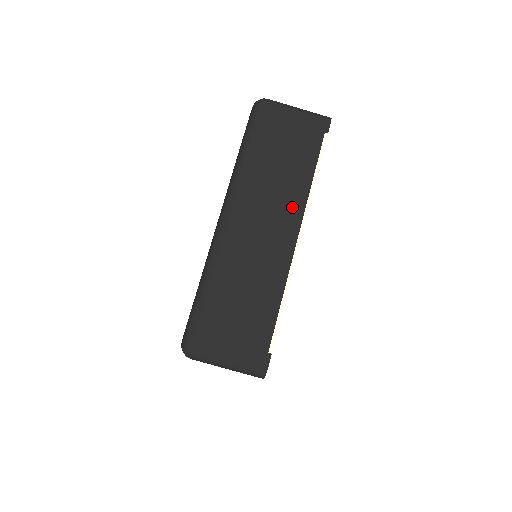
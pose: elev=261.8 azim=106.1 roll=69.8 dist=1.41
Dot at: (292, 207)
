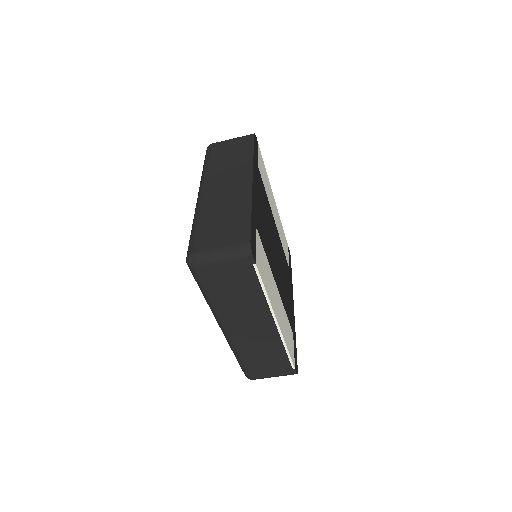
Dot at: (261, 313)
